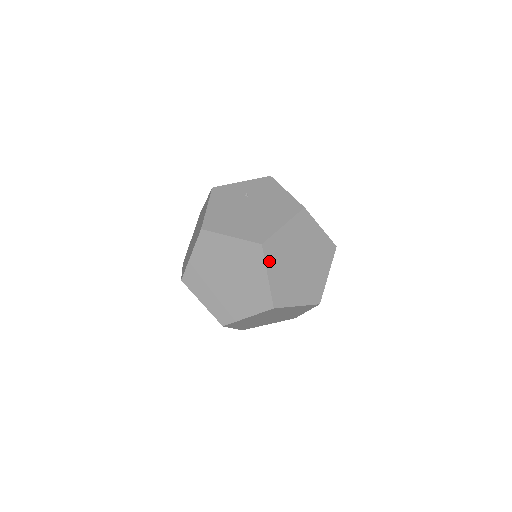
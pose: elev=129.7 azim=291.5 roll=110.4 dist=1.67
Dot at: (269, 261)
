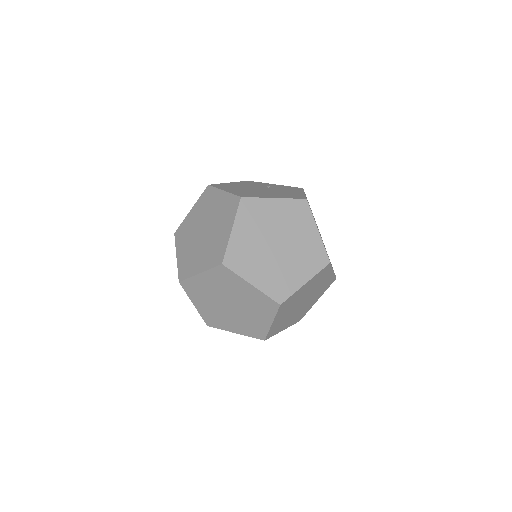
Dot at: (241, 217)
